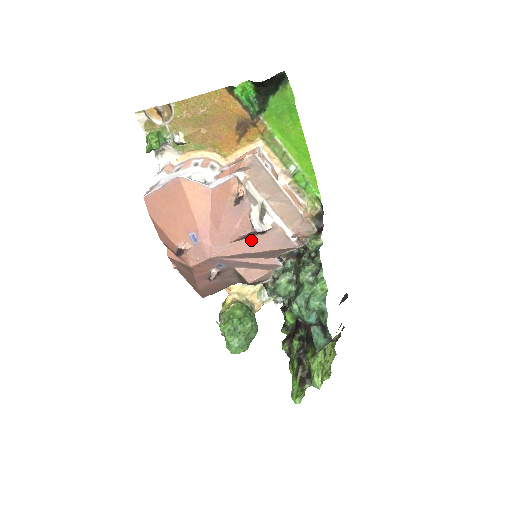
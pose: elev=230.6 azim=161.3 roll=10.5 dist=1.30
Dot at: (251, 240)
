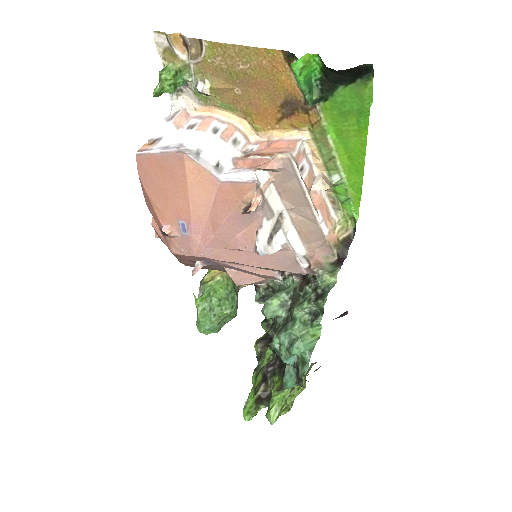
Dot at: (251, 253)
